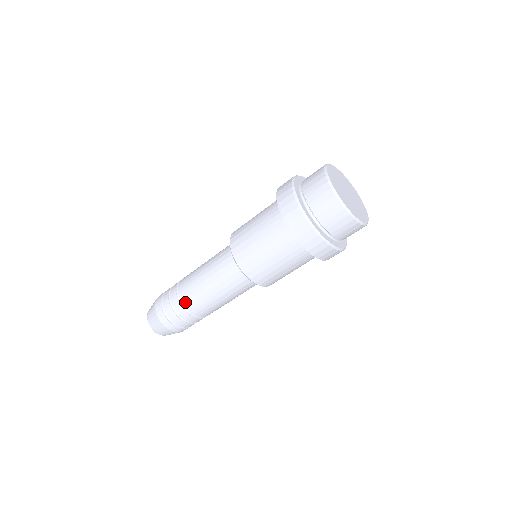
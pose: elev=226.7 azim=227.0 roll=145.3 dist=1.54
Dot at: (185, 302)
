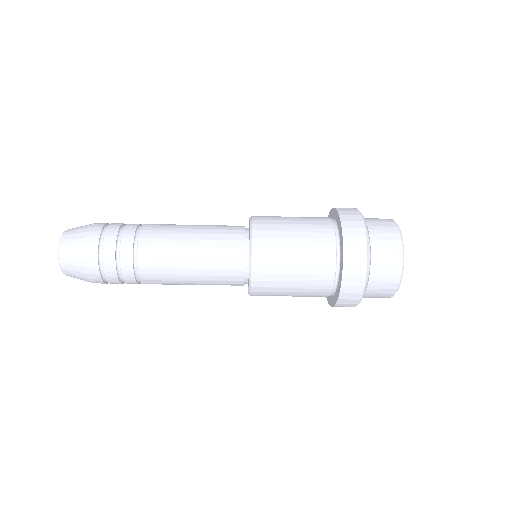
Dot at: (142, 263)
